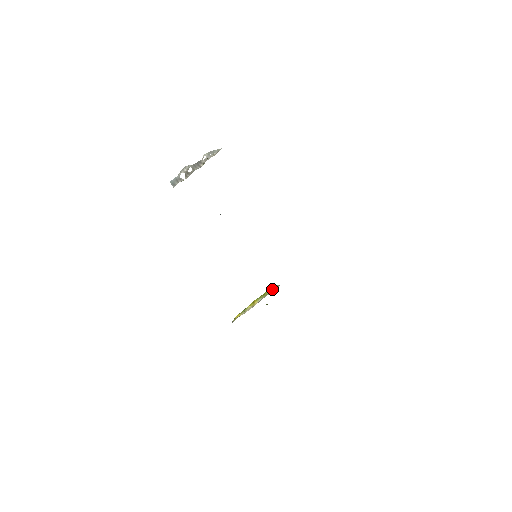
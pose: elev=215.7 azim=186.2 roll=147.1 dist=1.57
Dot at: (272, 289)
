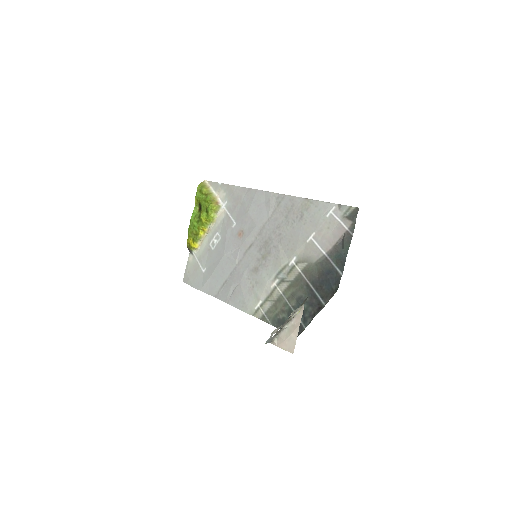
Dot at: (215, 214)
